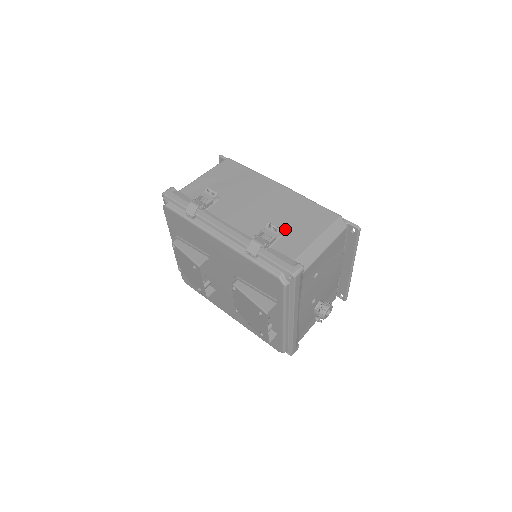
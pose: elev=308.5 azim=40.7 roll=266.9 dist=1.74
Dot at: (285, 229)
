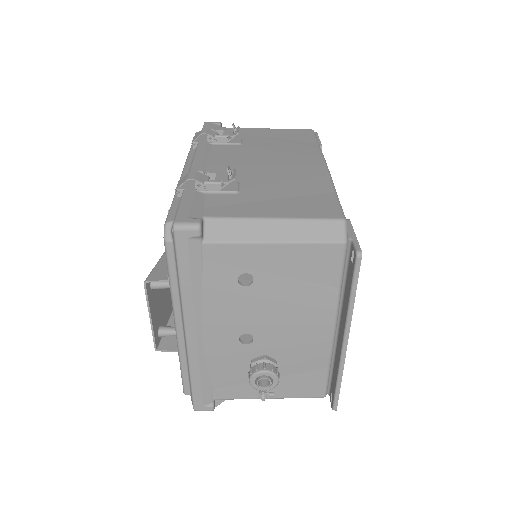
Dot at: (252, 191)
